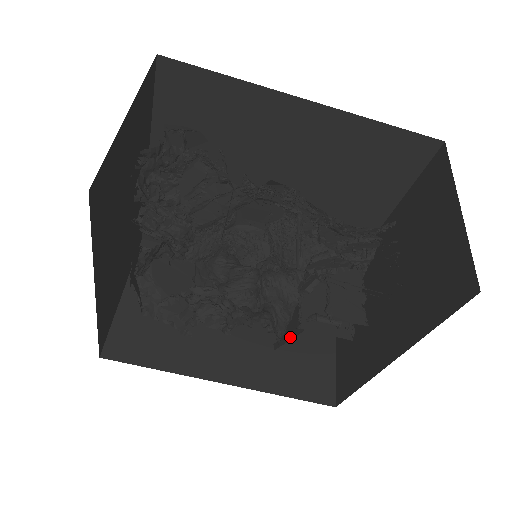
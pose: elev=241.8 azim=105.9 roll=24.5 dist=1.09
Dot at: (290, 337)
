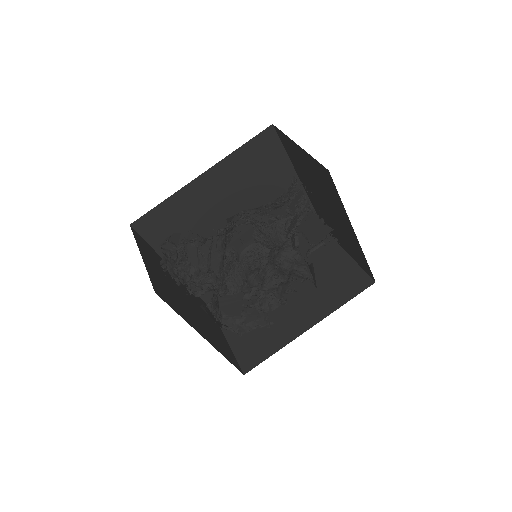
Dot at: (313, 274)
